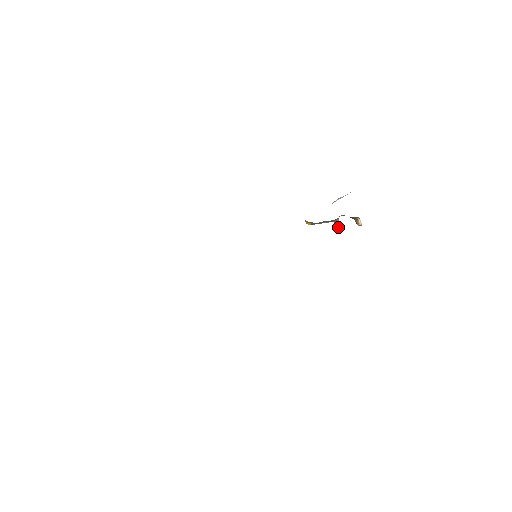
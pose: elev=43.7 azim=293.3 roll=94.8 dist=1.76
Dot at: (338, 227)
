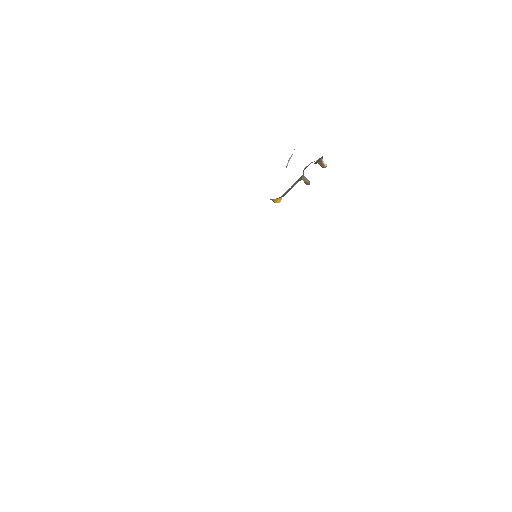
Dot at: (308, 182)
